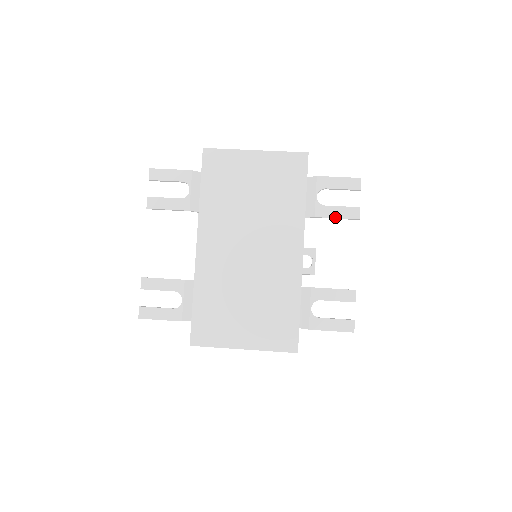
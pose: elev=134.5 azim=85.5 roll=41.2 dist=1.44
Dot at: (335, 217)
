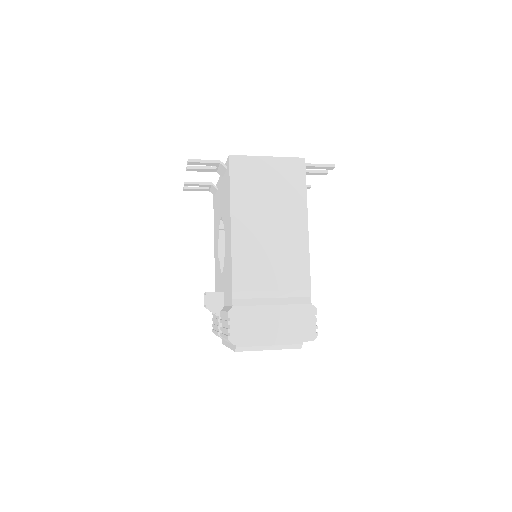
Dot at: occluded
